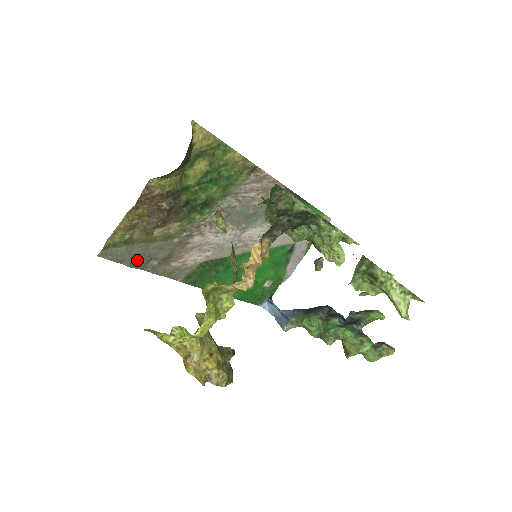
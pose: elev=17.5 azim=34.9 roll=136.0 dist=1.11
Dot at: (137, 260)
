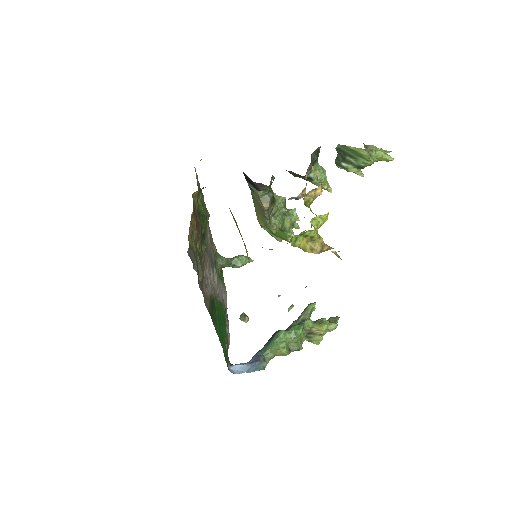
Dot at: (197, 270)
